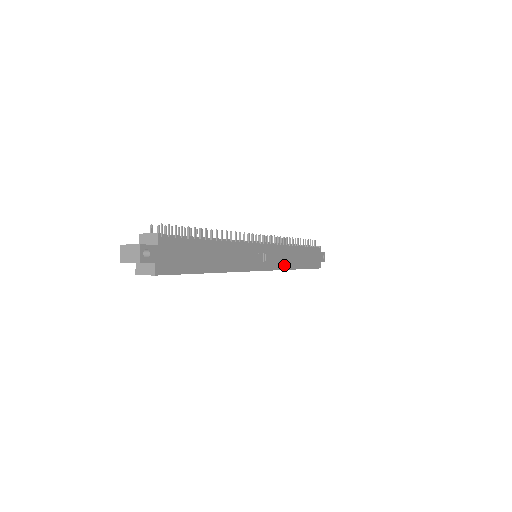
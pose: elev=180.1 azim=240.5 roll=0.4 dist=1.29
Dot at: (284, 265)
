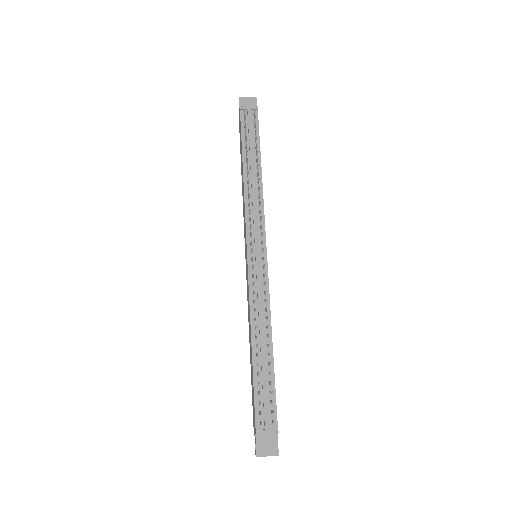
Dot at: occluded
